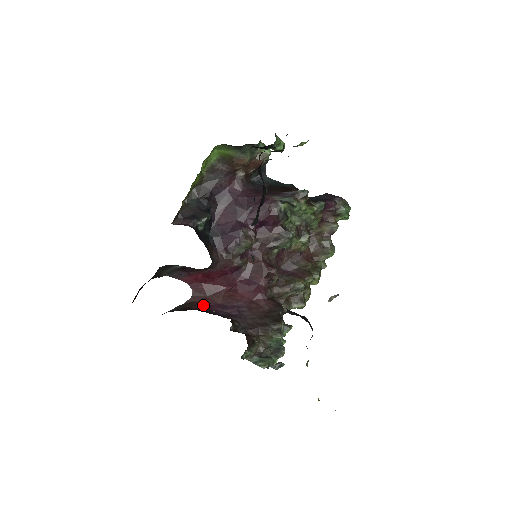
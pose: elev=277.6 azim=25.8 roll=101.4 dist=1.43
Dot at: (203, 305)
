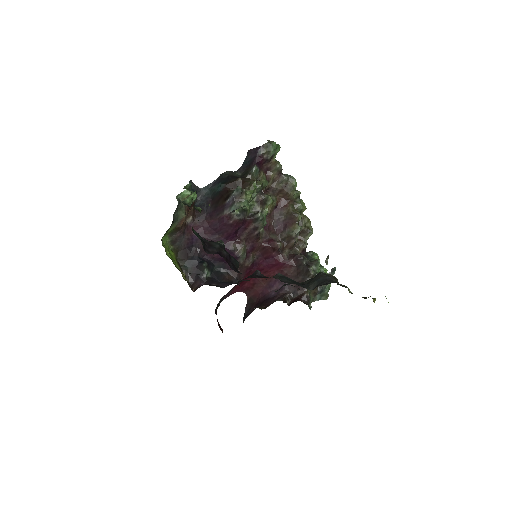
Dot at: (258, 295)
